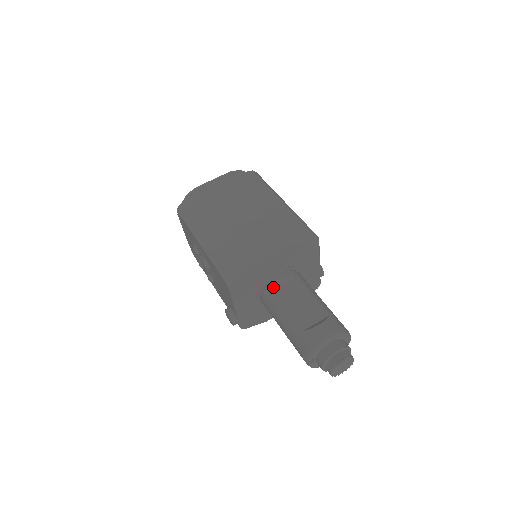
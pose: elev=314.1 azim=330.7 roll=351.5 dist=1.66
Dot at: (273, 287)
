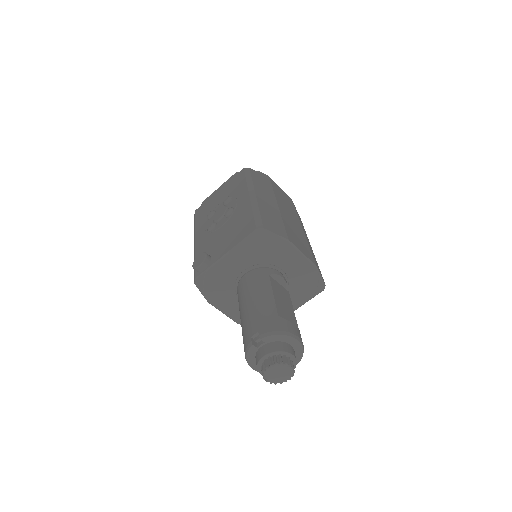
Dot at: (272, 273)
